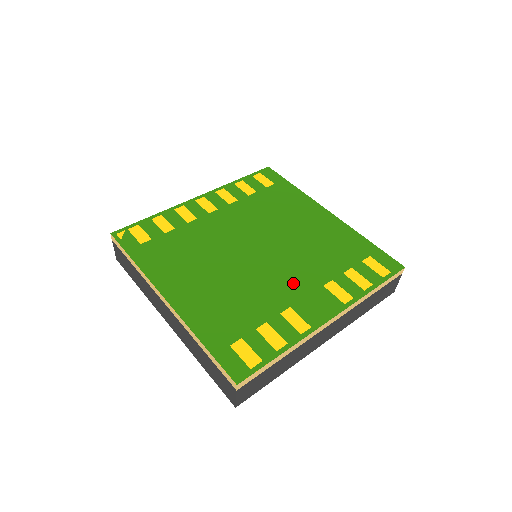
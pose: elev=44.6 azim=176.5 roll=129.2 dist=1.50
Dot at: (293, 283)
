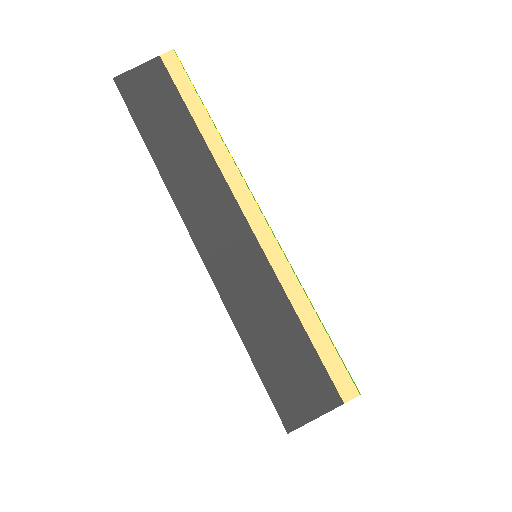
Dot at: occluded
